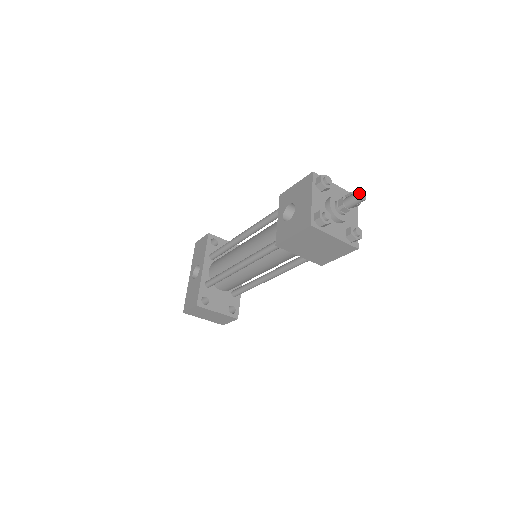
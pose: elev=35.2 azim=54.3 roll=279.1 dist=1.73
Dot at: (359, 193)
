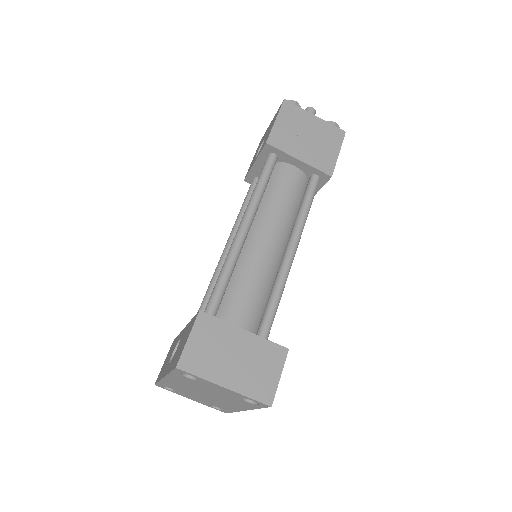
Dot at: (307, 109)
